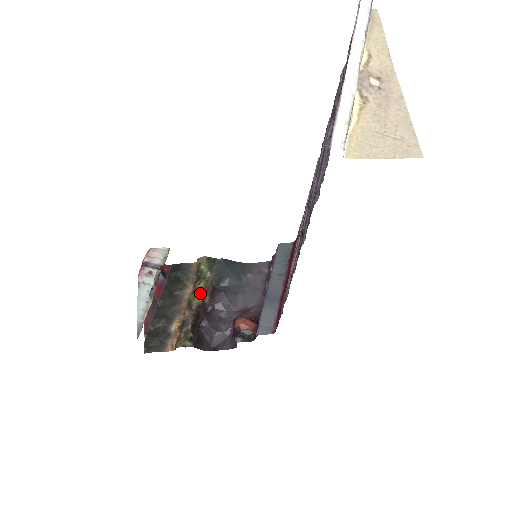
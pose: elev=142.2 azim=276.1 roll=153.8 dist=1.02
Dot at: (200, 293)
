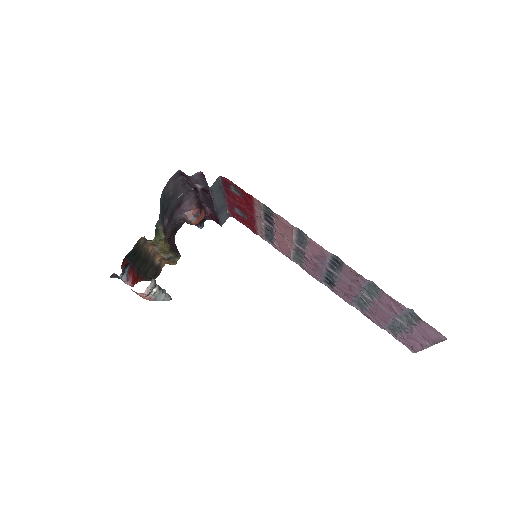
Dot at: (166, 246)
